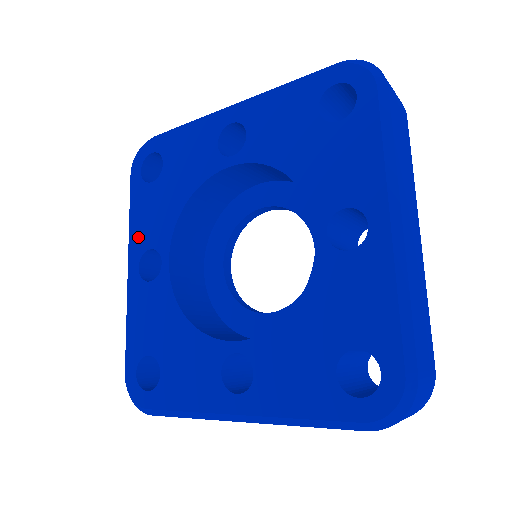
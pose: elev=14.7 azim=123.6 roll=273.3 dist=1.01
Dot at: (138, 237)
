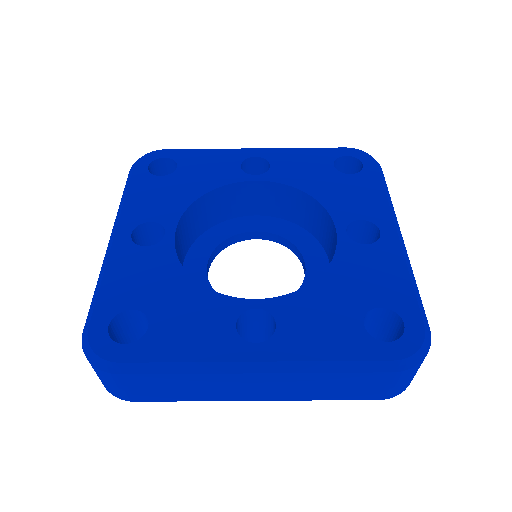
Dot at: (135, 211)
